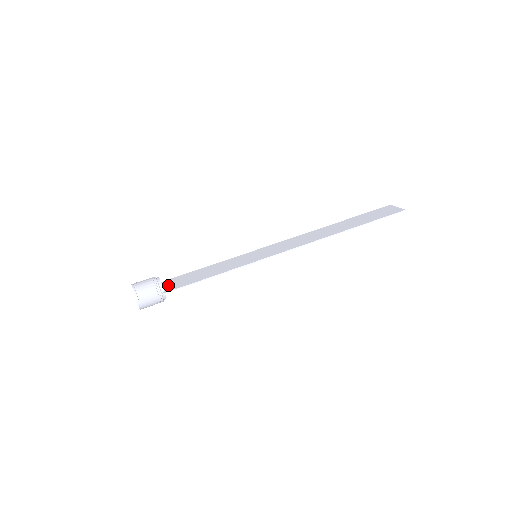
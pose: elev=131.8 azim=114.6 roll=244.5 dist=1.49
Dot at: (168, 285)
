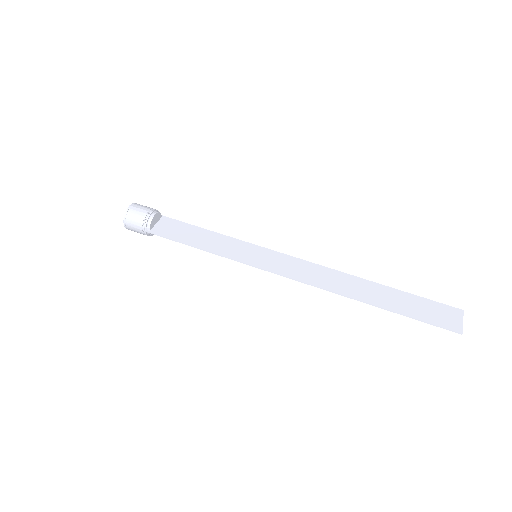
Dot at: (162, 225)
